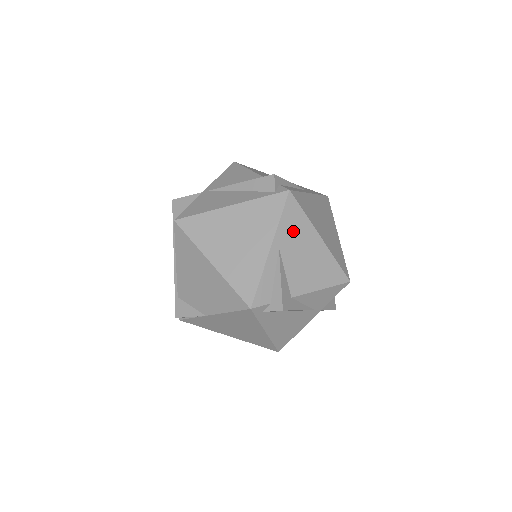
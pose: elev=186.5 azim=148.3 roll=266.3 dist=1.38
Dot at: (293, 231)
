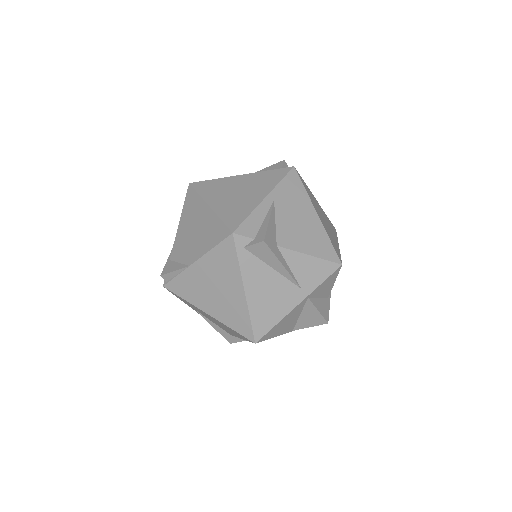
Dot at: (291, 195)
